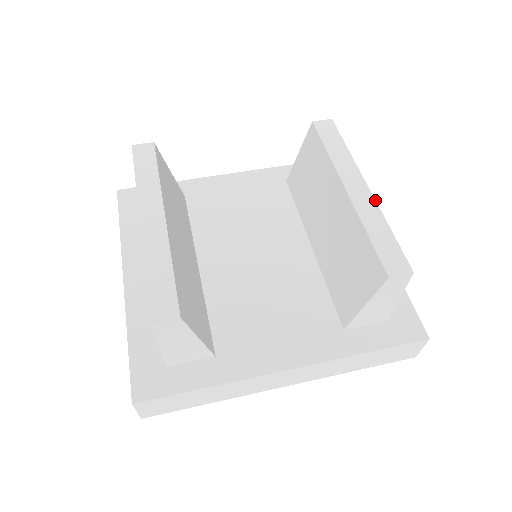
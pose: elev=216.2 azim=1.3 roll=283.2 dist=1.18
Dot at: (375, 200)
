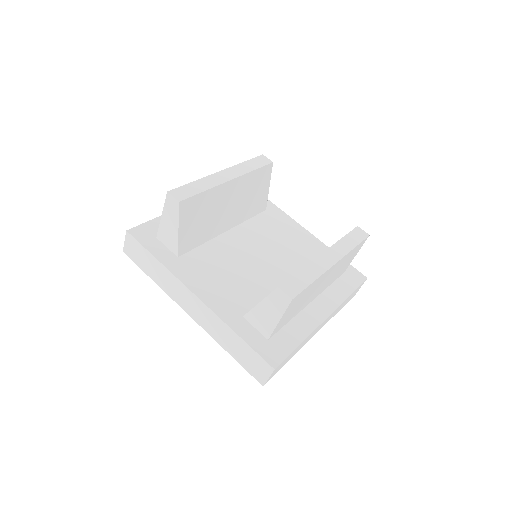
Dot at: (328, 269)
